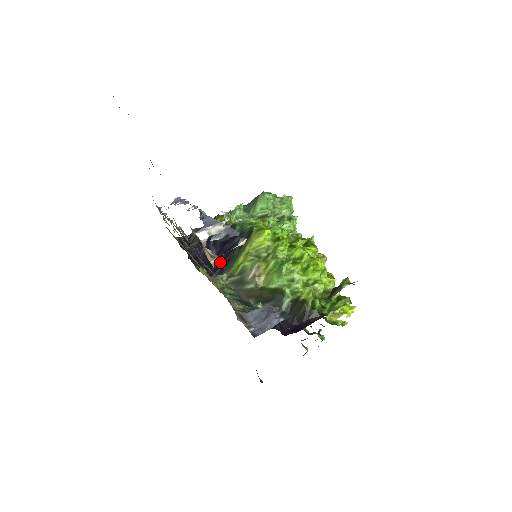
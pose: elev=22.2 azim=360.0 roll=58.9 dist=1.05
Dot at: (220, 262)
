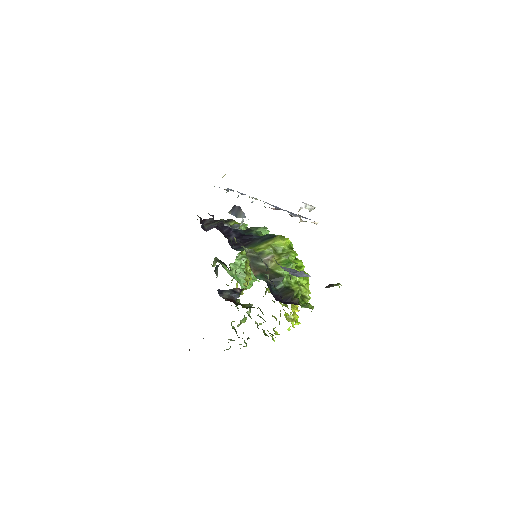
Dot at: (240, 242)
